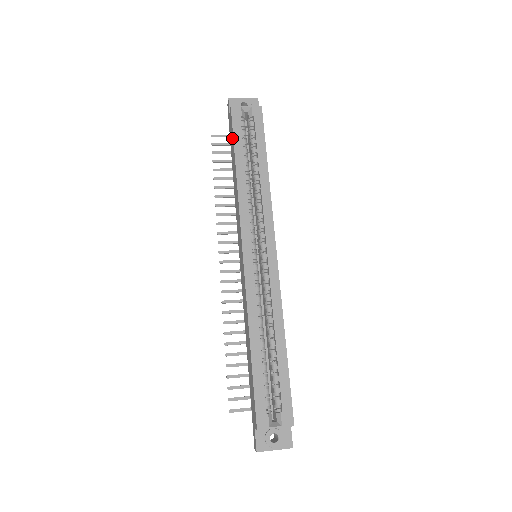
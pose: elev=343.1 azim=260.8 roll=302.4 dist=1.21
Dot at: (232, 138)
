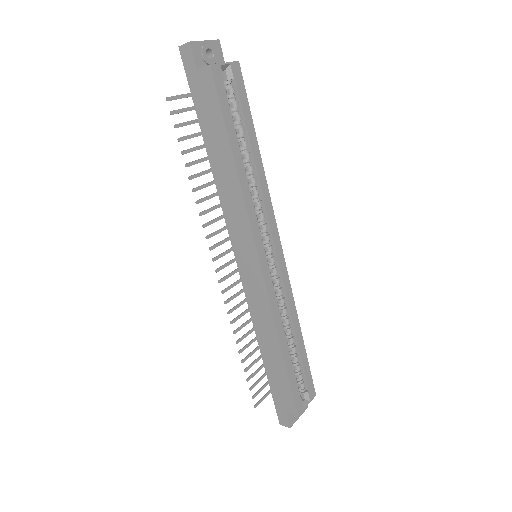
Dot at: (216, 114)
